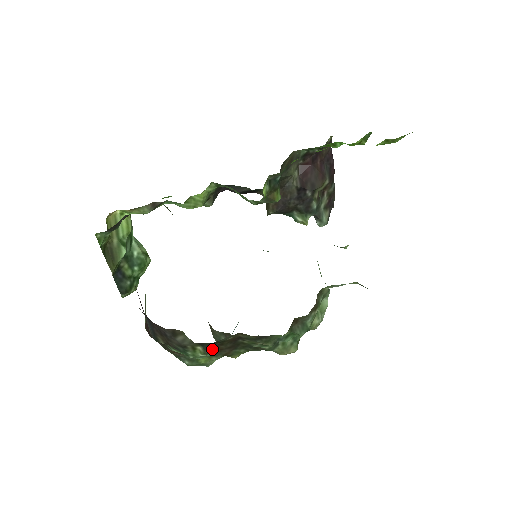
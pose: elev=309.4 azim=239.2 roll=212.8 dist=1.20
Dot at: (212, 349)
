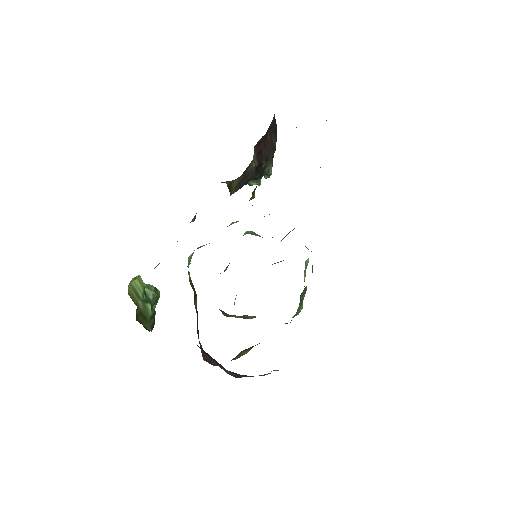
Dot at: occluded
